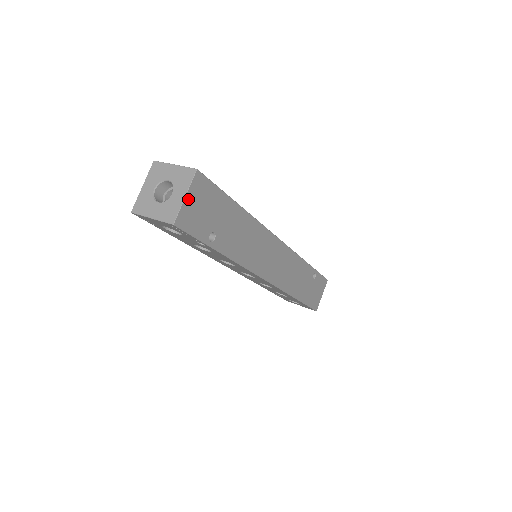
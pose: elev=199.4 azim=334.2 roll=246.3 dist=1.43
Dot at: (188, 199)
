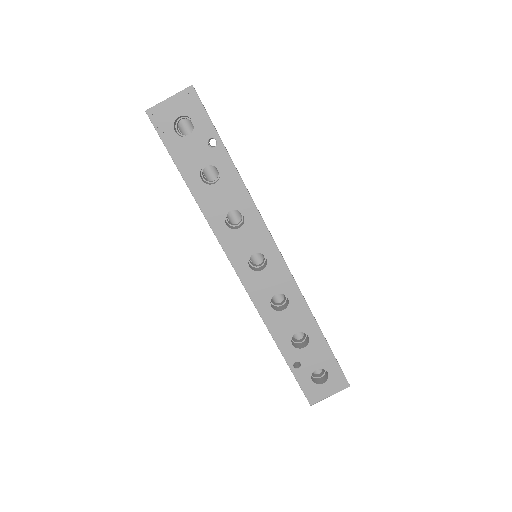
Dot at: occluded
